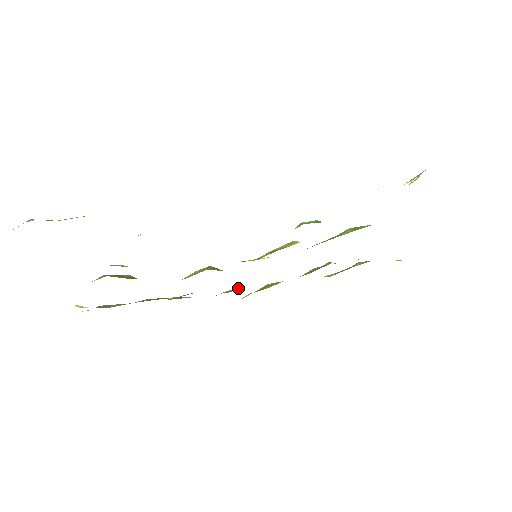
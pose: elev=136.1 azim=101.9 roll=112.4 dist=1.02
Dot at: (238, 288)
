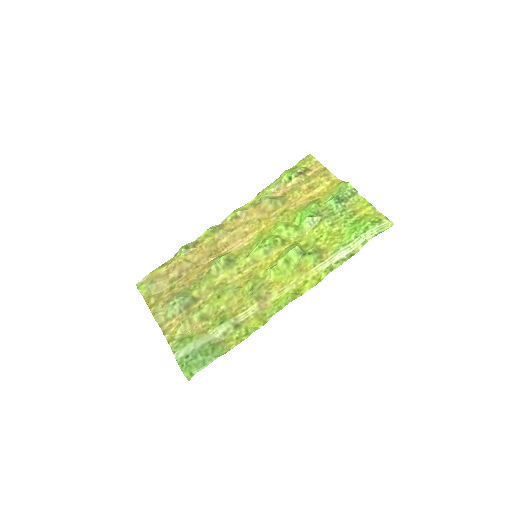
Dot at: (225, 233)
